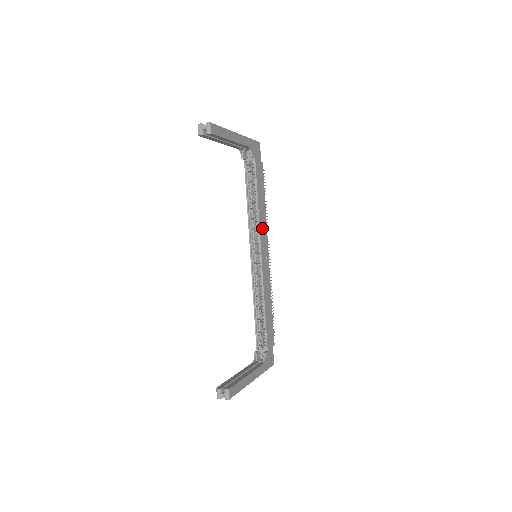
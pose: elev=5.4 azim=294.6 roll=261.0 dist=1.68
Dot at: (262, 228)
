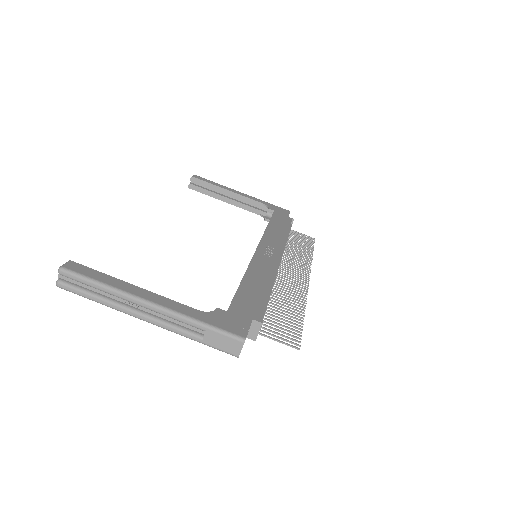
Dot at: (271, 238)
